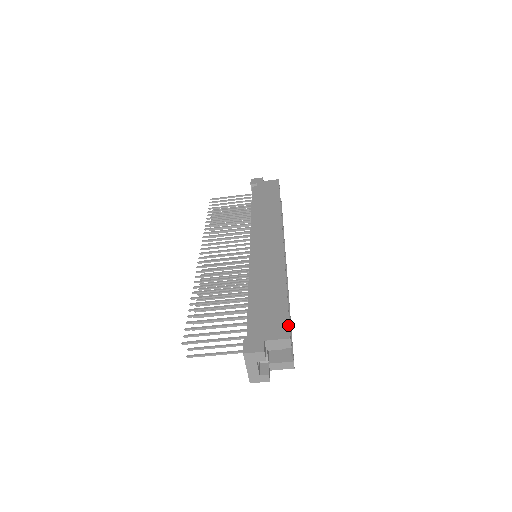
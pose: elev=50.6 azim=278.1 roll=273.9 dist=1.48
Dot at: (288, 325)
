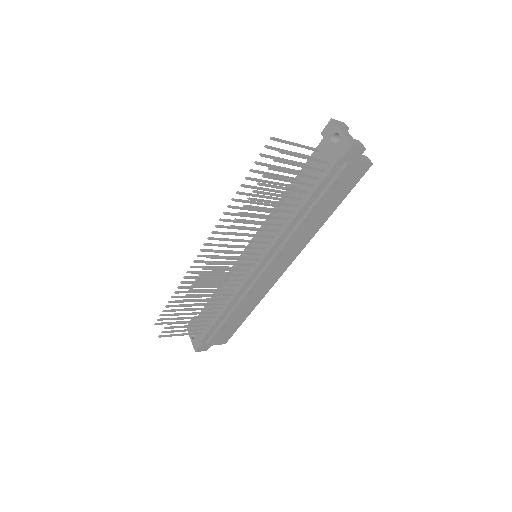
Dot at: occluded
